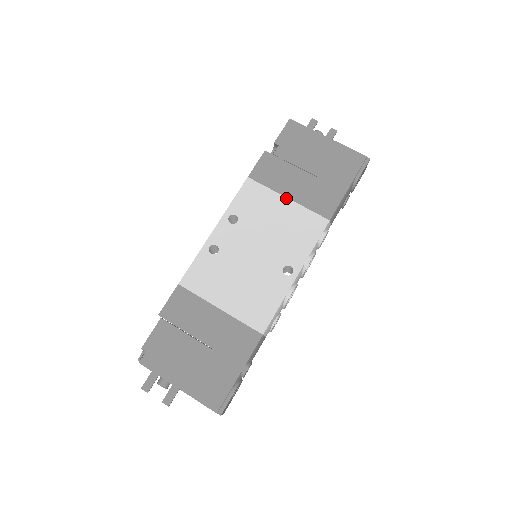
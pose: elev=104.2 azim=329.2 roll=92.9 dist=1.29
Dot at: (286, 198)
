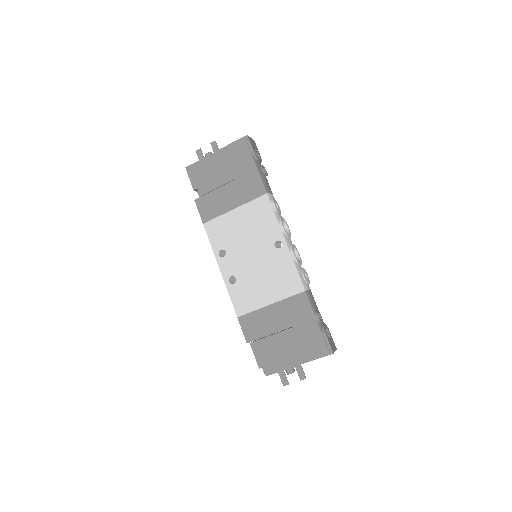
Dot at: (233, 210)
